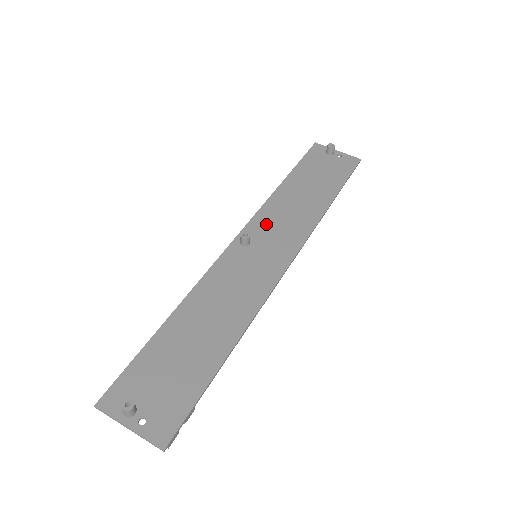
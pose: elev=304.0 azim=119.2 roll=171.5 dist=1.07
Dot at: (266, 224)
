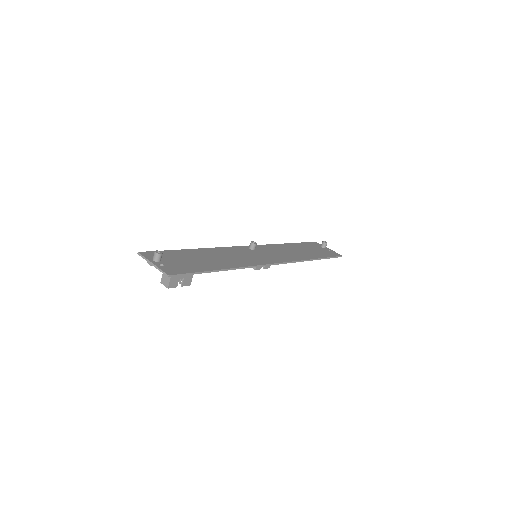
Dot at: (268, 249)
